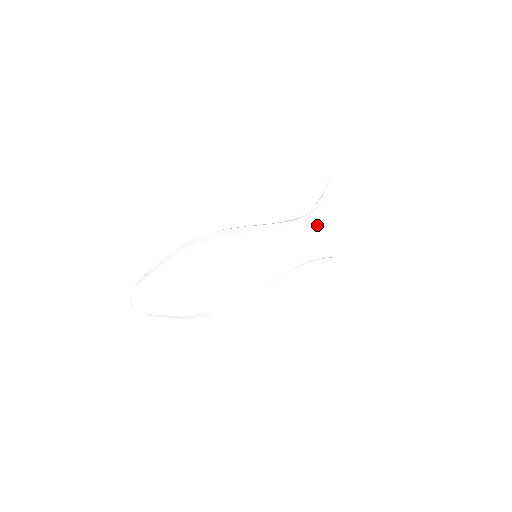
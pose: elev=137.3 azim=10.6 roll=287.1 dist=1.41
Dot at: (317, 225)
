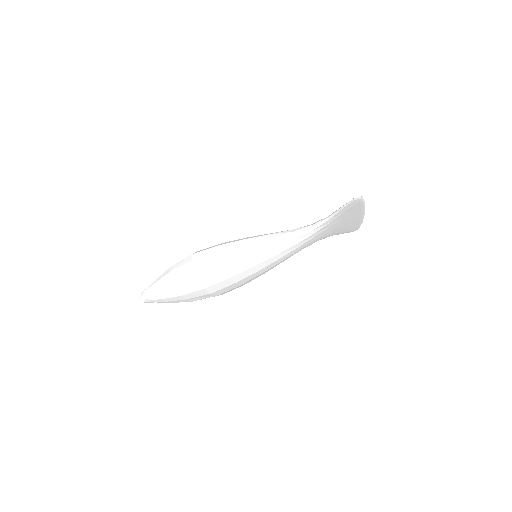
Dot at: occluded
